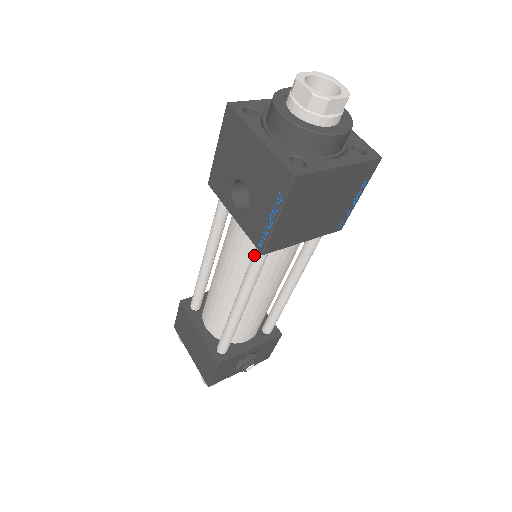
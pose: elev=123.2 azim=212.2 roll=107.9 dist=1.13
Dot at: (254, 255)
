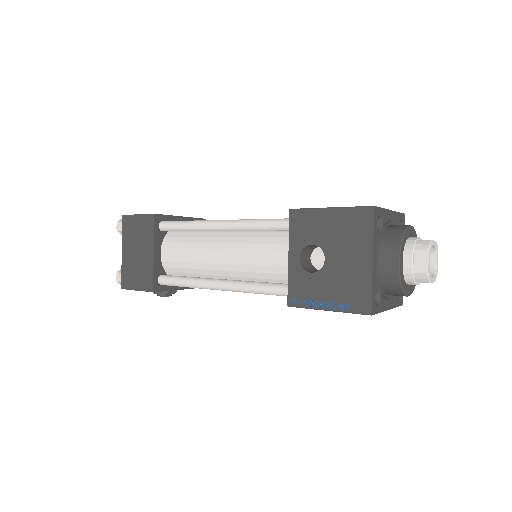
Dot at: (275, 289)
